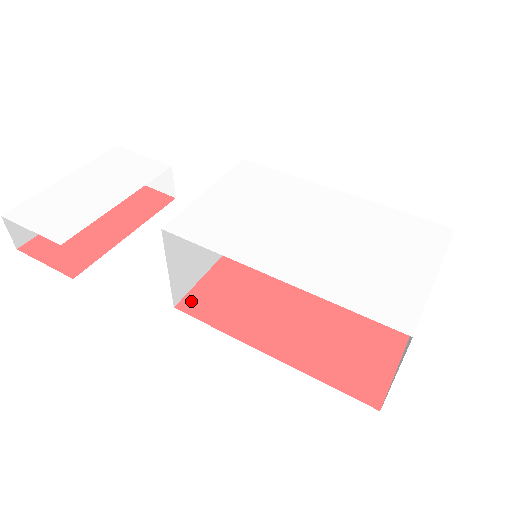
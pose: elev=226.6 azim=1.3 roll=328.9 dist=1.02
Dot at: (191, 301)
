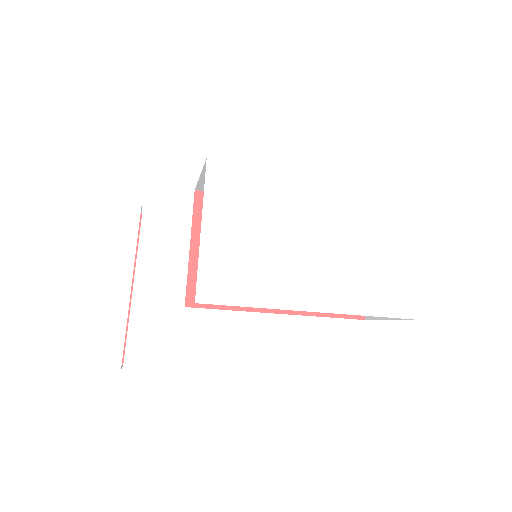
Dot at: (195, 293)
